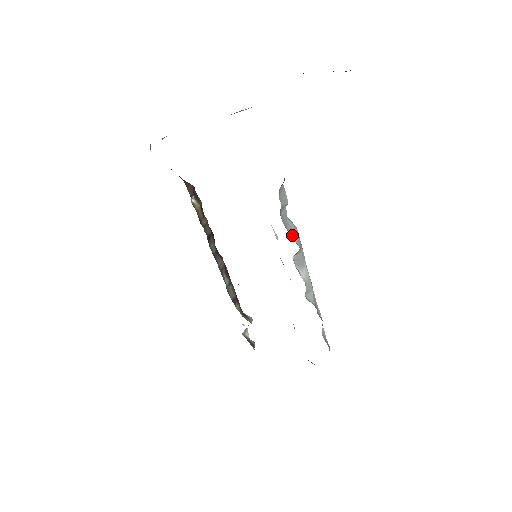
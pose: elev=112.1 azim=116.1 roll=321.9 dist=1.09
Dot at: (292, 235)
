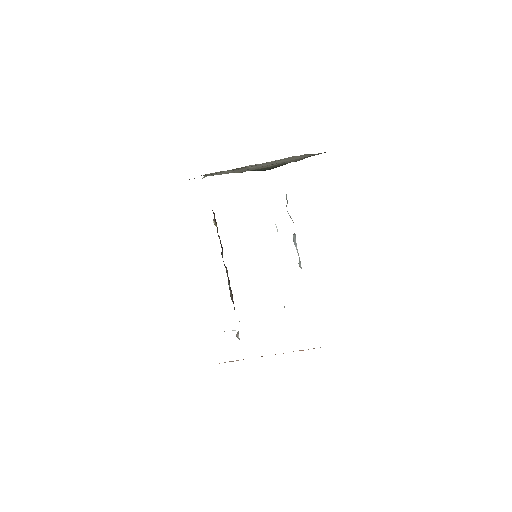
Dot at: occluded
